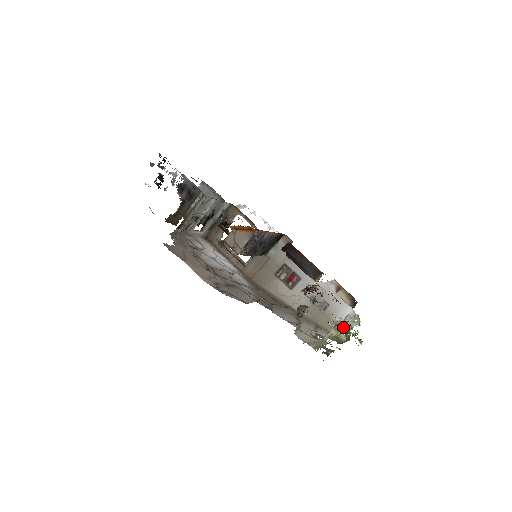
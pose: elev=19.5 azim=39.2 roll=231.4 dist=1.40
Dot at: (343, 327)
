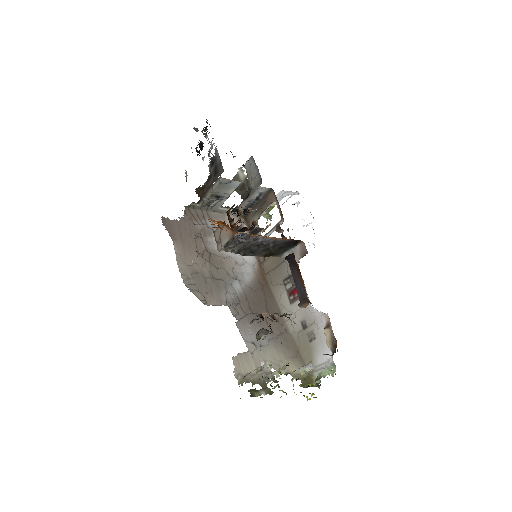
Dot at: (303, 372)
